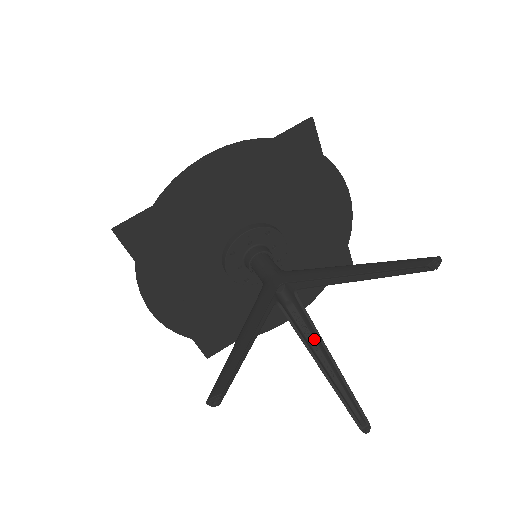
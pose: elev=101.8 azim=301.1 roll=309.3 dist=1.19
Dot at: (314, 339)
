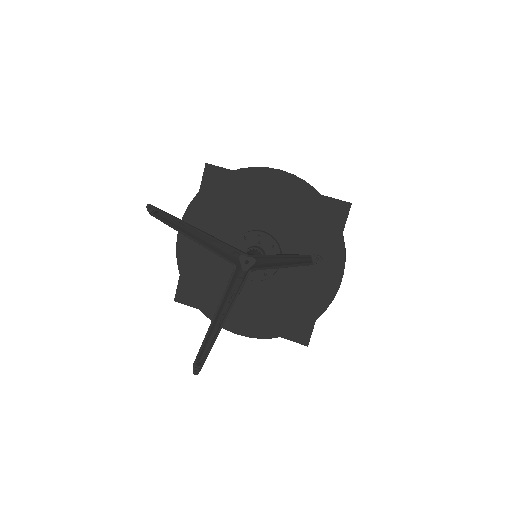
Dot at: occluded
